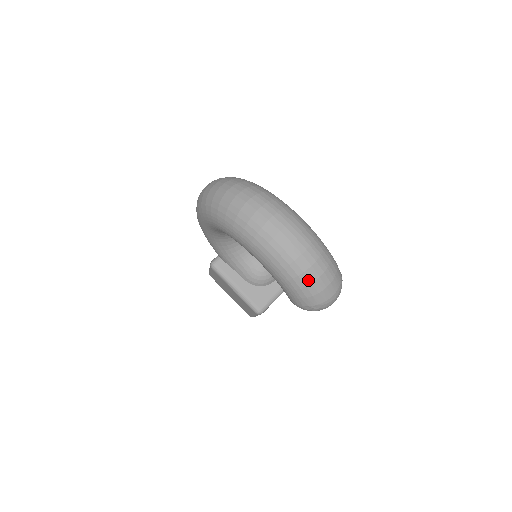
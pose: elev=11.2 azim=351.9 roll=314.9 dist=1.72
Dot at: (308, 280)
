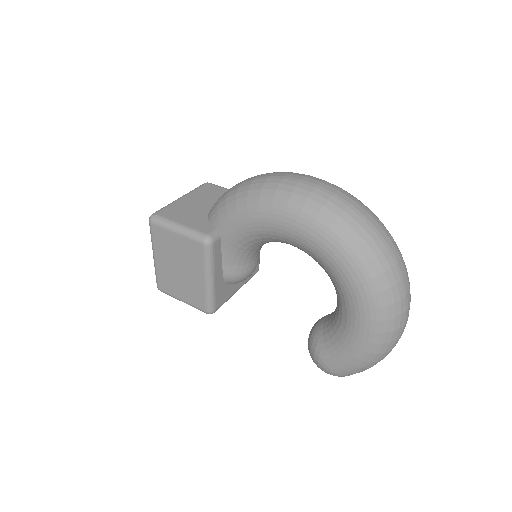
Dot at: occluded
